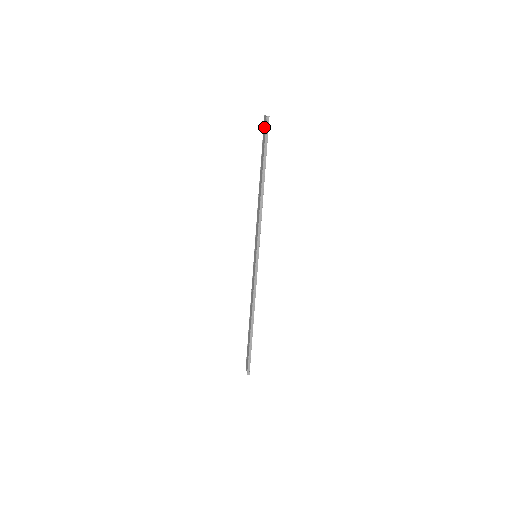
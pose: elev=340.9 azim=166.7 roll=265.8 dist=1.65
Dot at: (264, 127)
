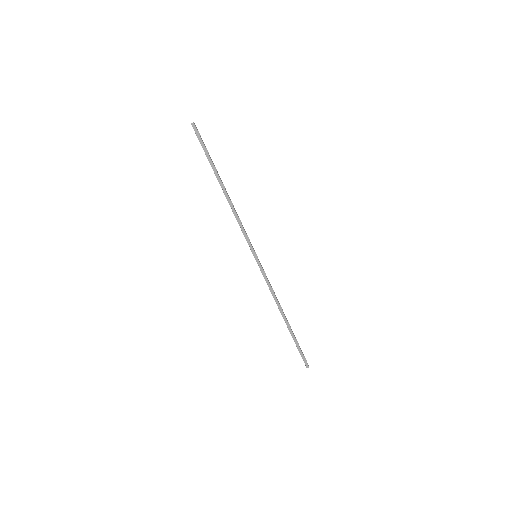
Dot at: occluded
